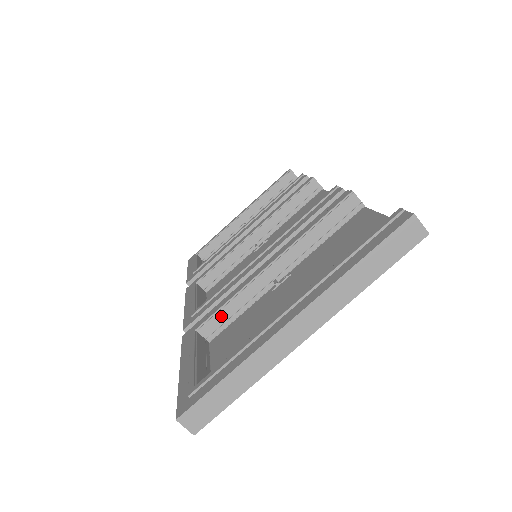
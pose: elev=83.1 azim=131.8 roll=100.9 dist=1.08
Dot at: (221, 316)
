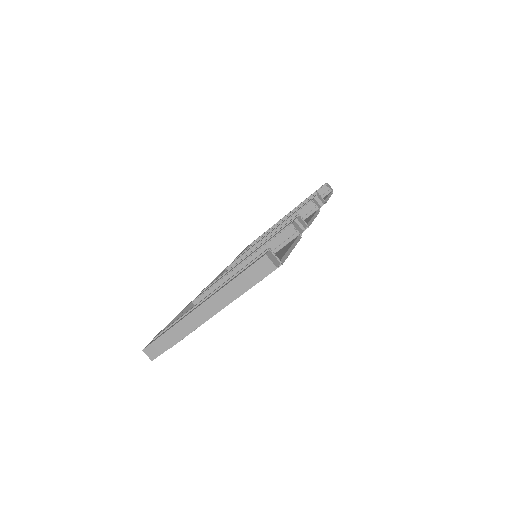
Dot at: occluded
